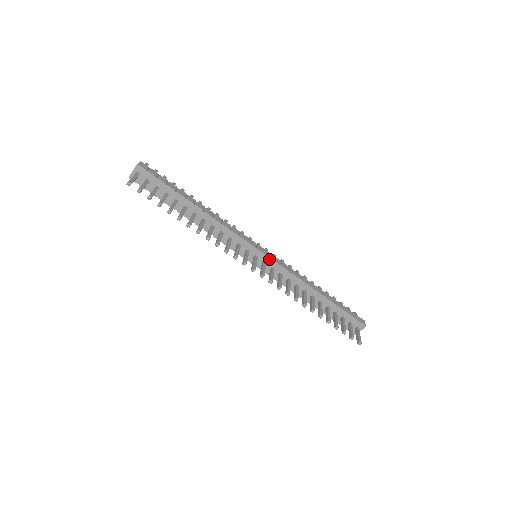
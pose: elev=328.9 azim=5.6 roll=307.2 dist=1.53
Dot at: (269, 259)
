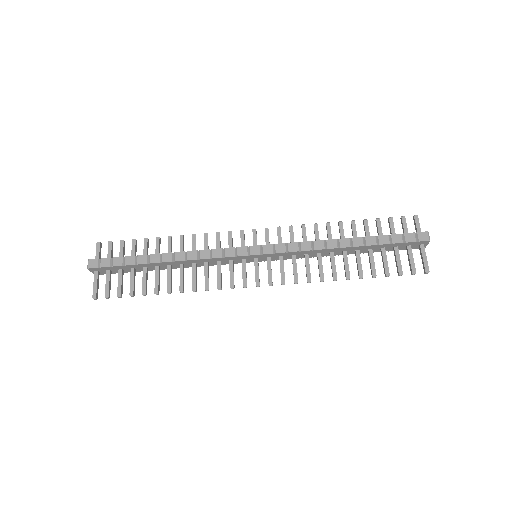
Dot at: (269, 254)
